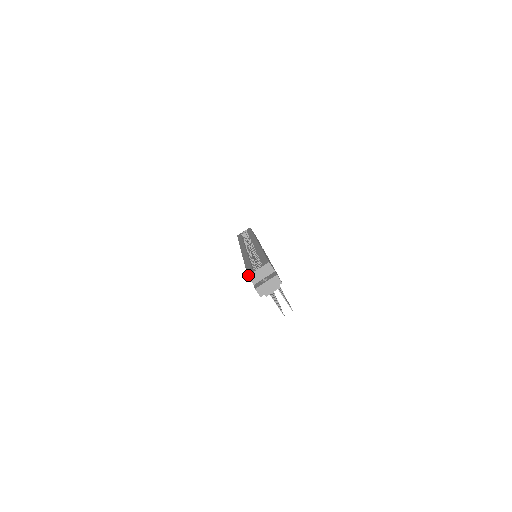
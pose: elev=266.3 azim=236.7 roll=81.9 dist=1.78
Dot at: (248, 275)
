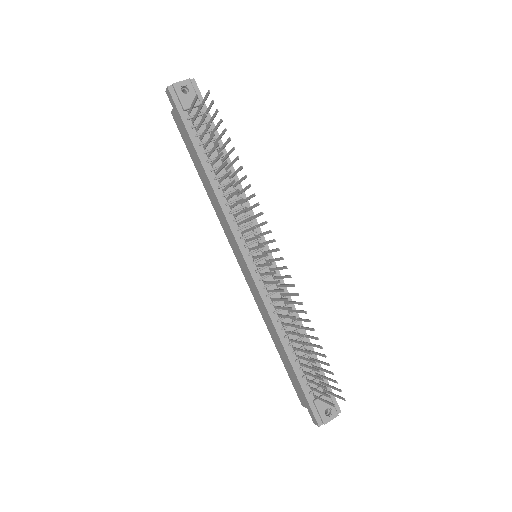
Dot at: (172, 113)
